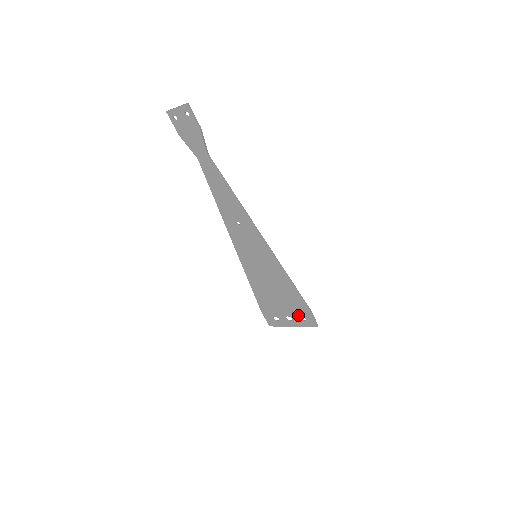
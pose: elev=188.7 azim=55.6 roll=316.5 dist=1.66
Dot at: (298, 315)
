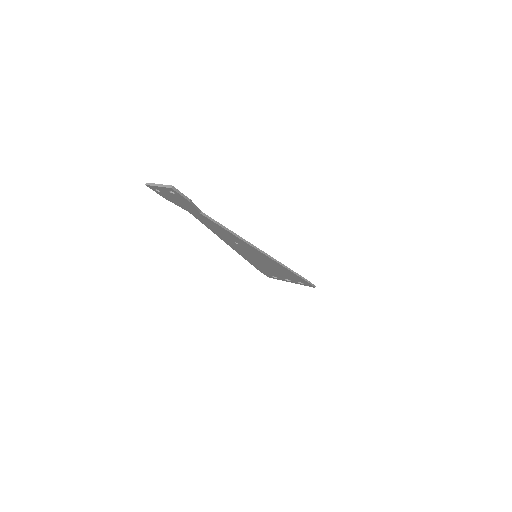
Dot at: (297, 281)
